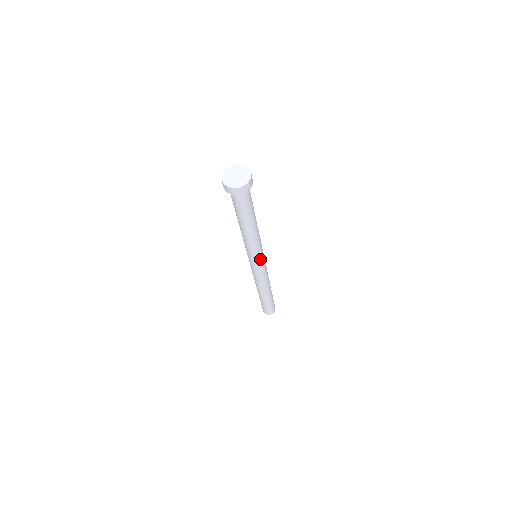
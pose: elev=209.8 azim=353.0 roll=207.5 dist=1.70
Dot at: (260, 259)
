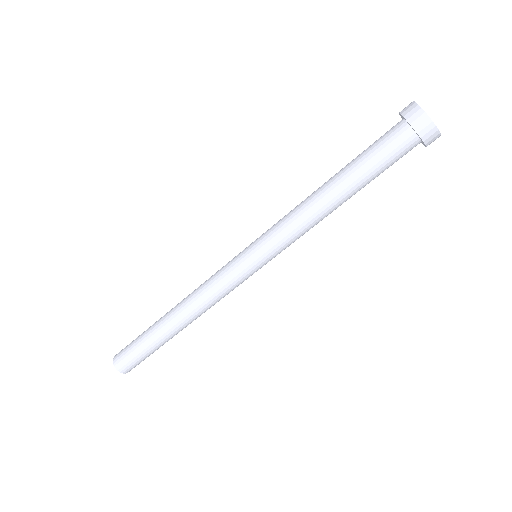
Dot at: (258, 257)
